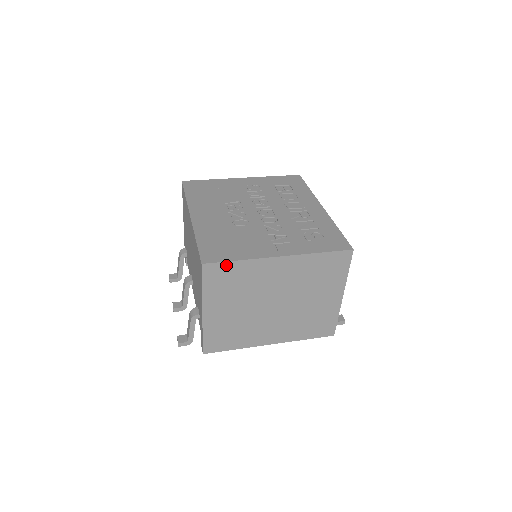
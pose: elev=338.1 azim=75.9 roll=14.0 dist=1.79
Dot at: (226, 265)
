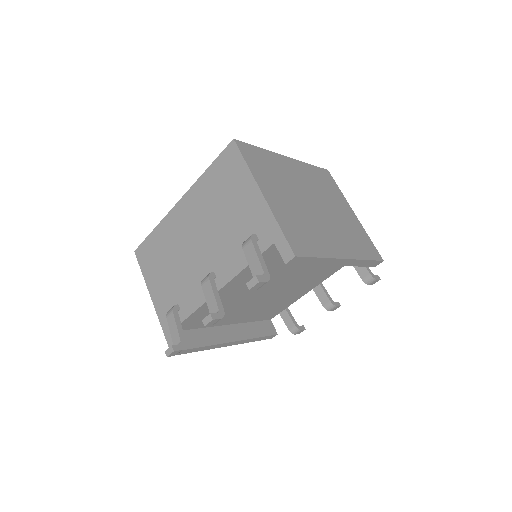
Dot at: (253, 148)
